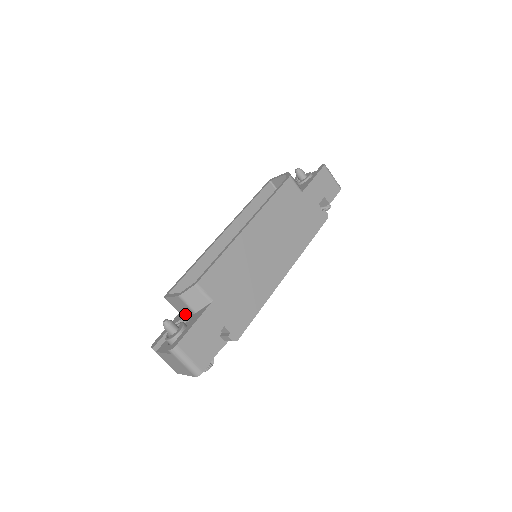
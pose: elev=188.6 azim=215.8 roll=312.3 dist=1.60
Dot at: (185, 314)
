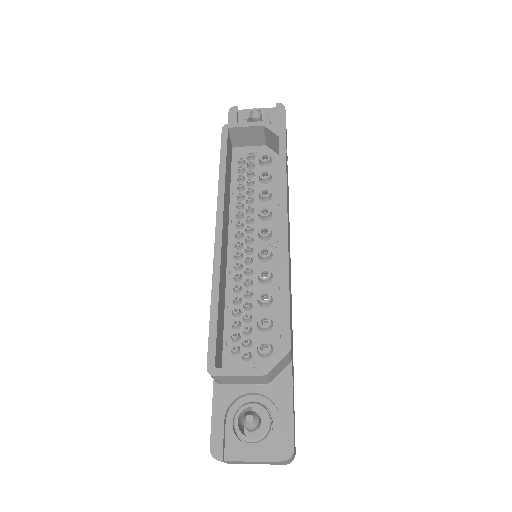
Dot at: (240, 385)
